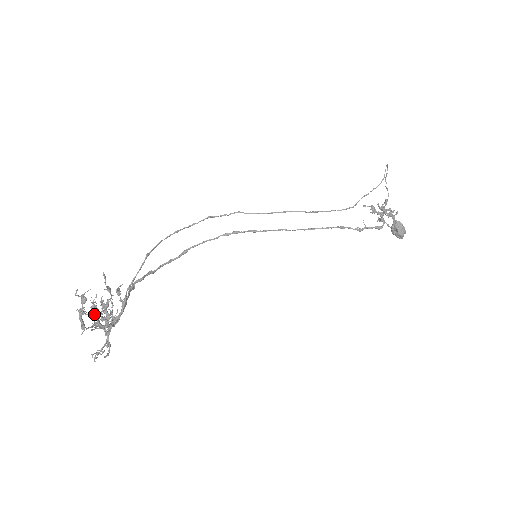
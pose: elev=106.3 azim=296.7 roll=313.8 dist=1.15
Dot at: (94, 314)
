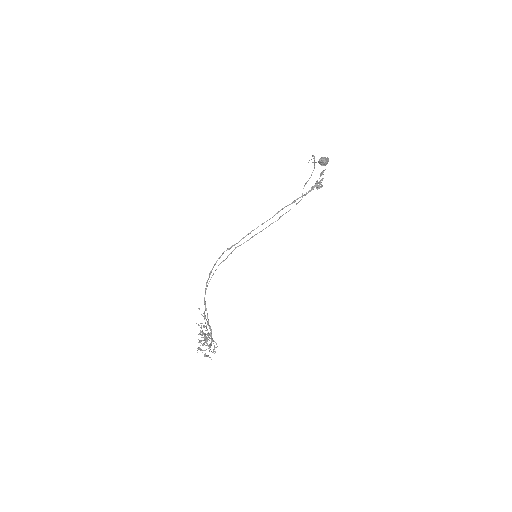
Dot at: occluded
